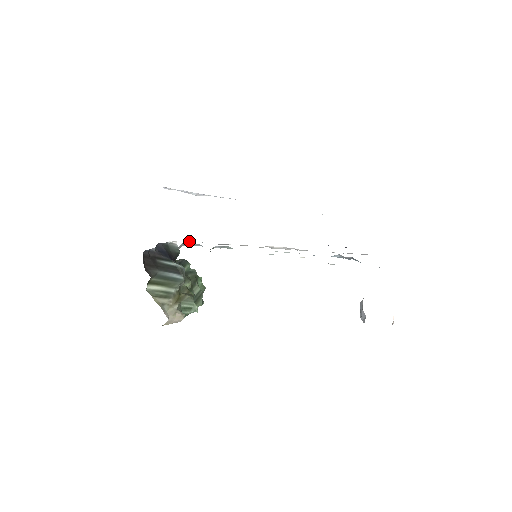
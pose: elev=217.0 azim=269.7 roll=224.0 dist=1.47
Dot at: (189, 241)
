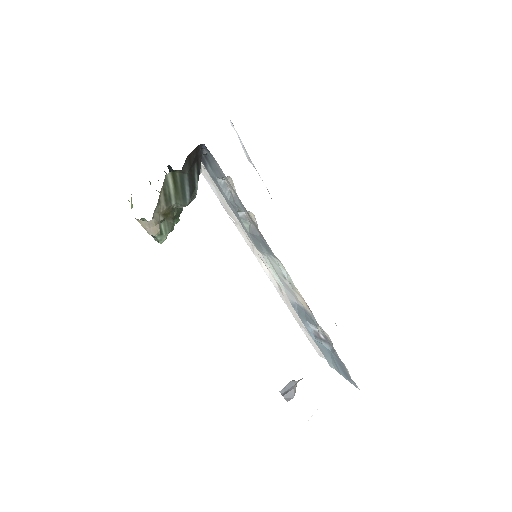
Dot at: (209, 182)
